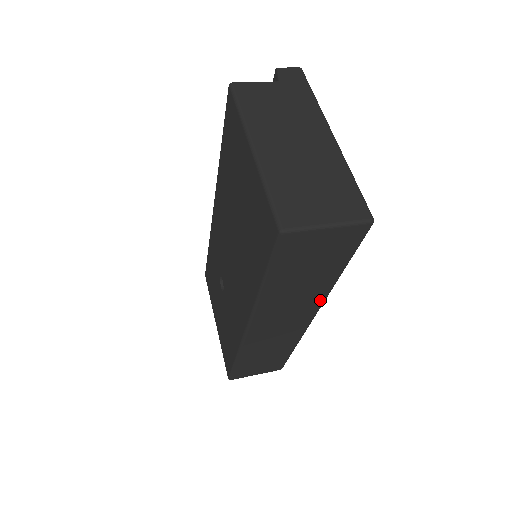
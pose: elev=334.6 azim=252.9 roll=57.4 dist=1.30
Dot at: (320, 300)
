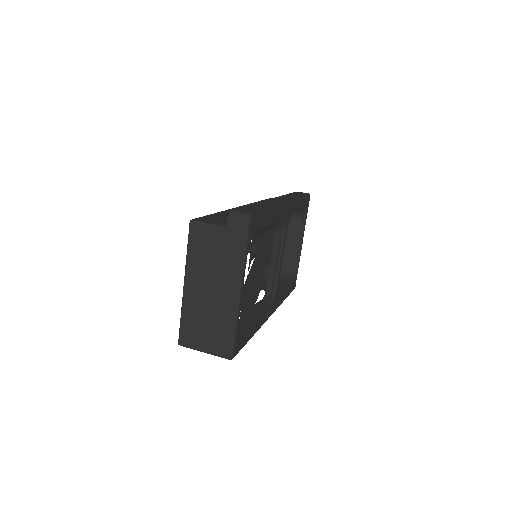
Dot at: occluded
